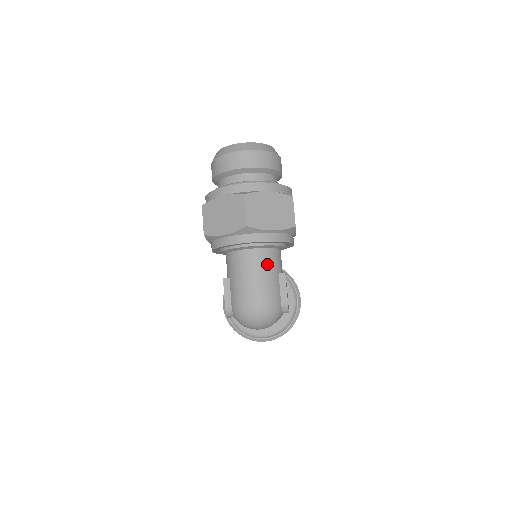
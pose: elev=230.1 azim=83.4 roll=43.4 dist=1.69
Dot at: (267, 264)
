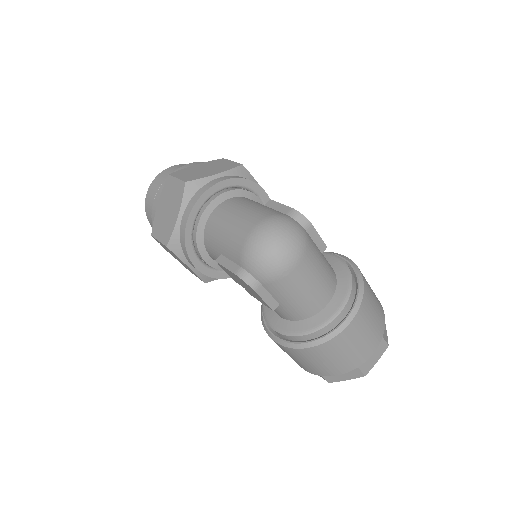
Dot at: (242, 203)
